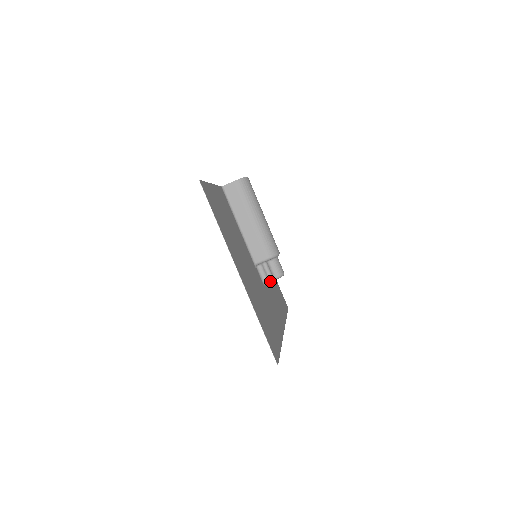
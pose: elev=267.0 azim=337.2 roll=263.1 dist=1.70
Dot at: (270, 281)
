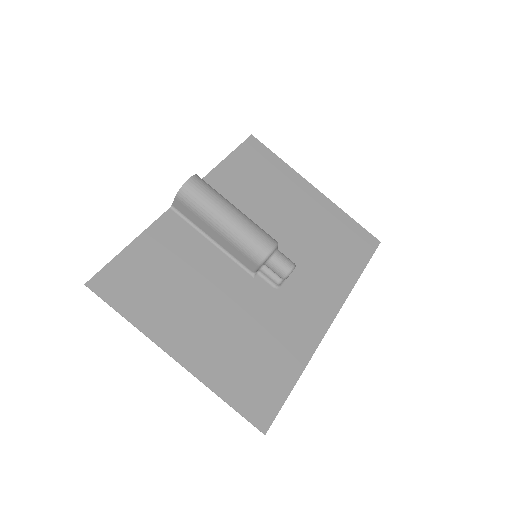
Dot at: (314, 248)
